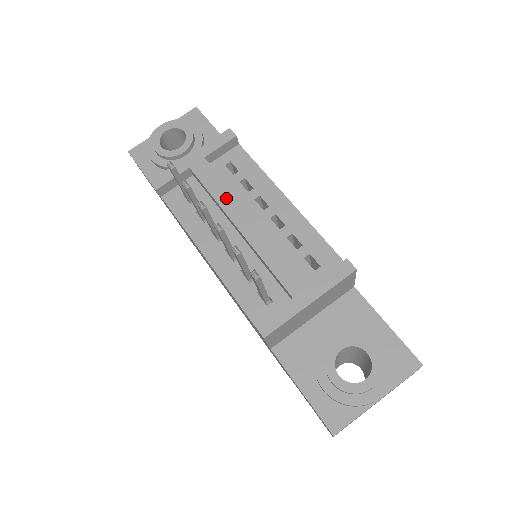
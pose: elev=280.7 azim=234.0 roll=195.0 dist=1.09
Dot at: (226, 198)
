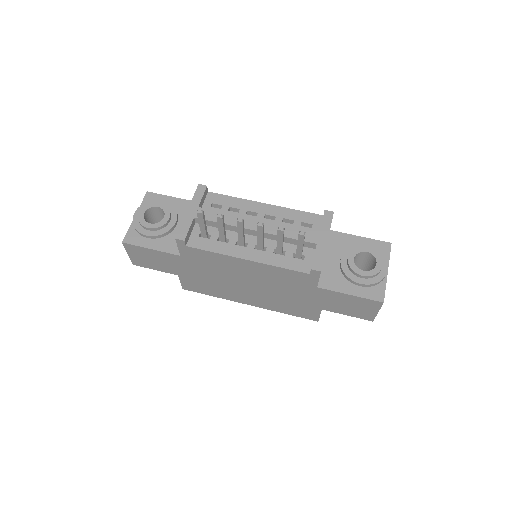
Dot at: (233, 220)
